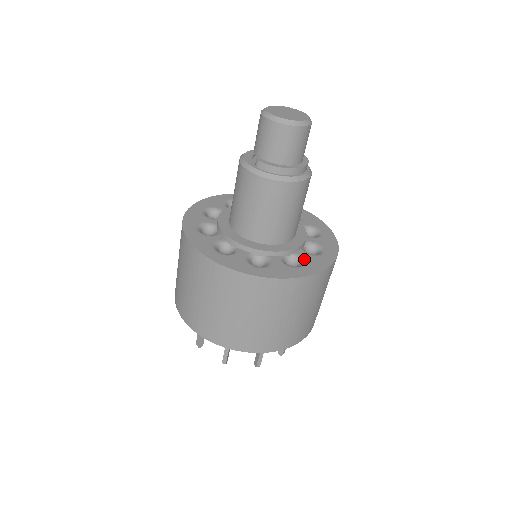
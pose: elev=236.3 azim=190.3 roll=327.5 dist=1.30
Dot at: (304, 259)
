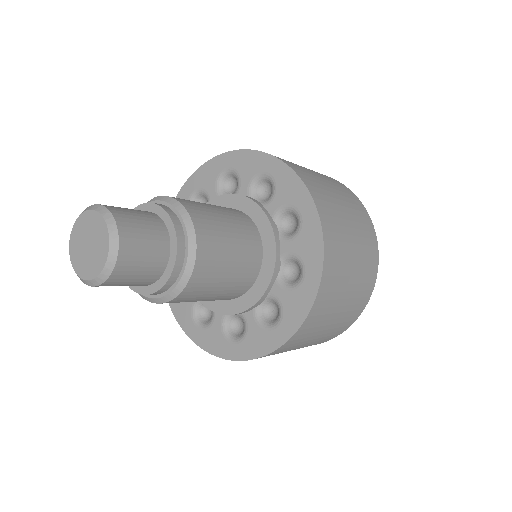
Dot at: (280, 304)
